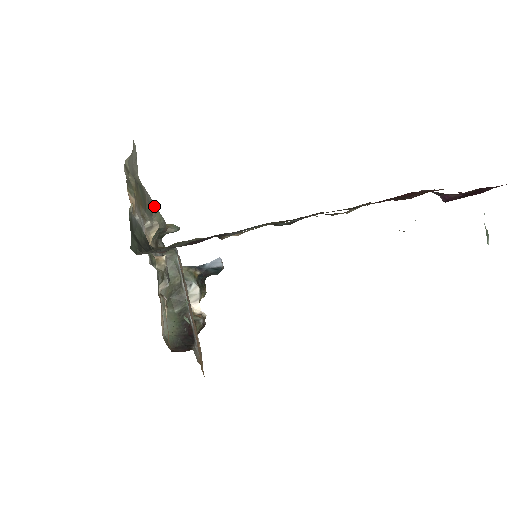
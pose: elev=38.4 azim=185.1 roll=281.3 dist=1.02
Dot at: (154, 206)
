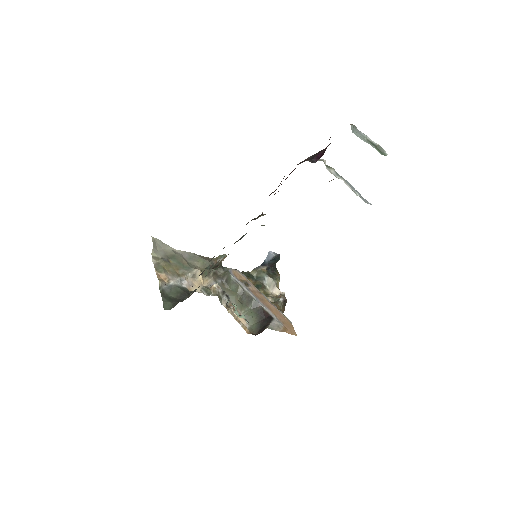
Dot at: (196, 257)
